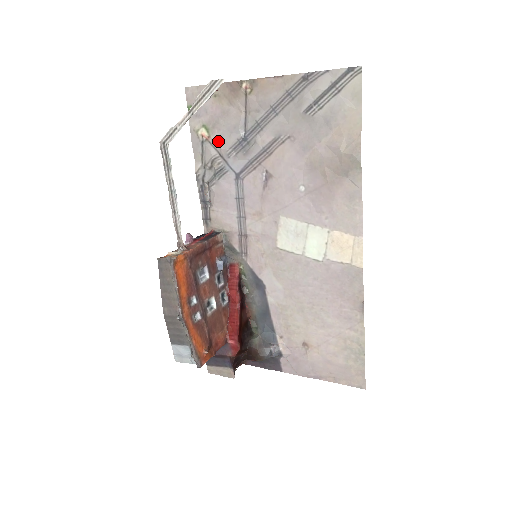
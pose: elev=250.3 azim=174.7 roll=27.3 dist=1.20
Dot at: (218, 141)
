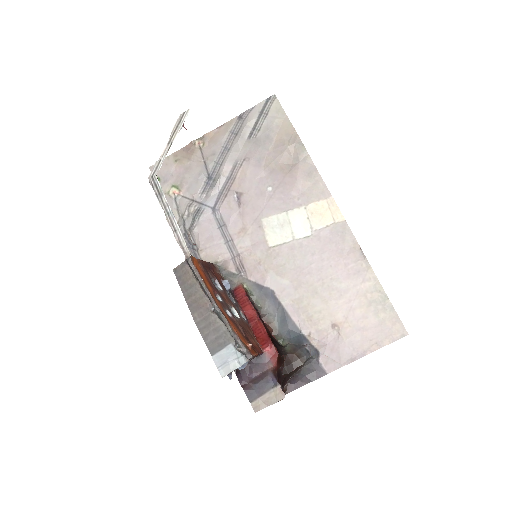
Dot at: (188, 191)
